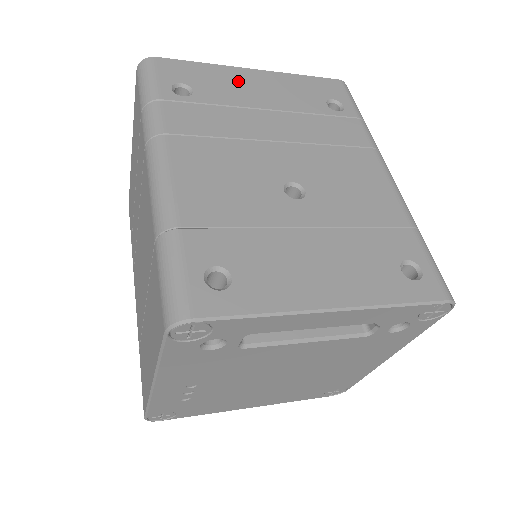
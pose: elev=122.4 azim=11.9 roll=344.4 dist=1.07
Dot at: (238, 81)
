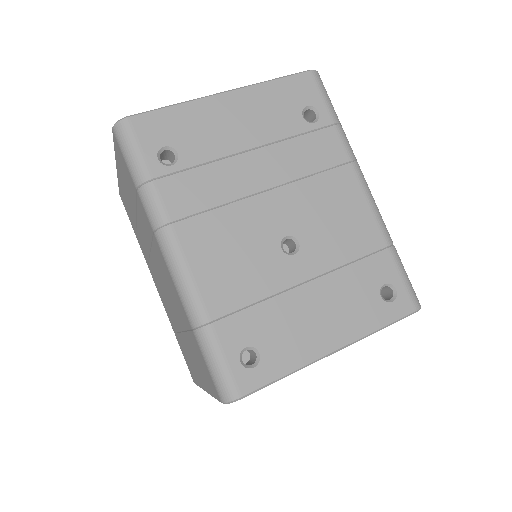
Dot at: (215, 119)
